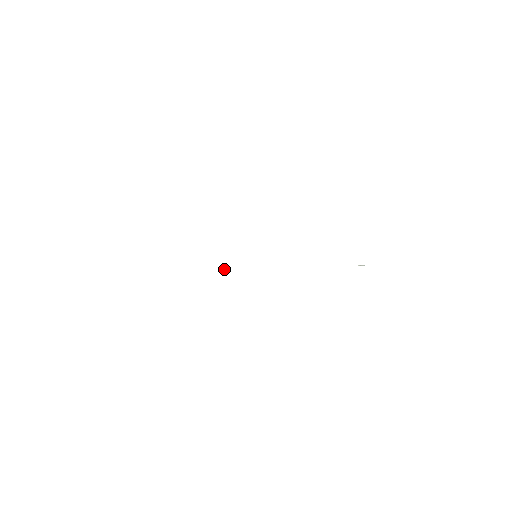
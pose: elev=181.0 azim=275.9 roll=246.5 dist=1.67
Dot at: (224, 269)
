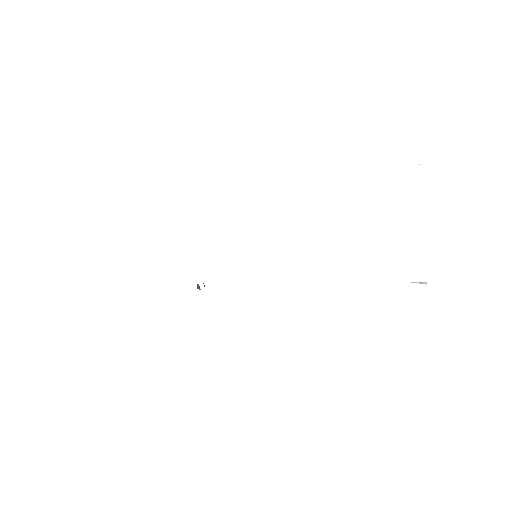
Dot at: (203, 283)
